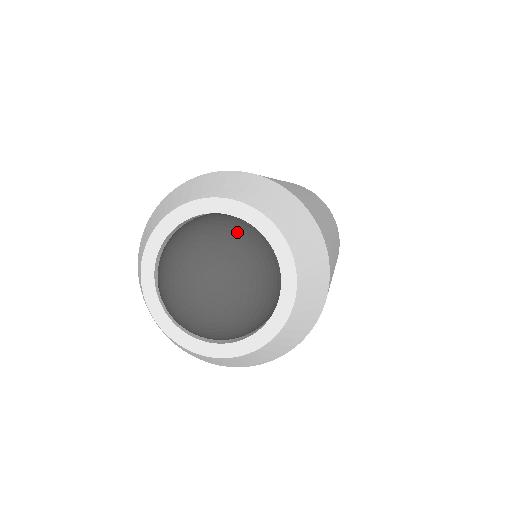
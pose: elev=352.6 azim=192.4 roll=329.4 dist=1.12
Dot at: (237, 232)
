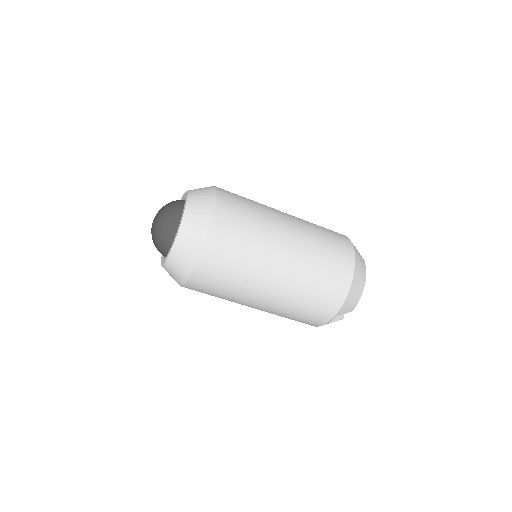
Dot at: occluded
